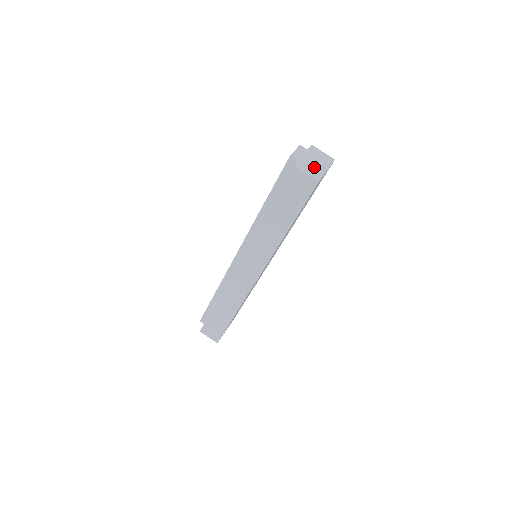
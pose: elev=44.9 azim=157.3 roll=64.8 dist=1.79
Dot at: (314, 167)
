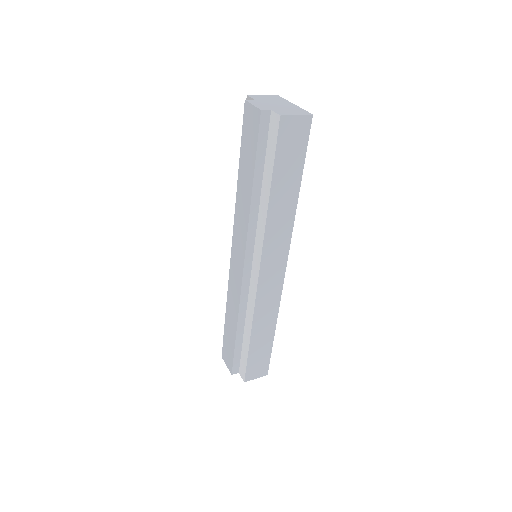
Dot at: (287, 108)
